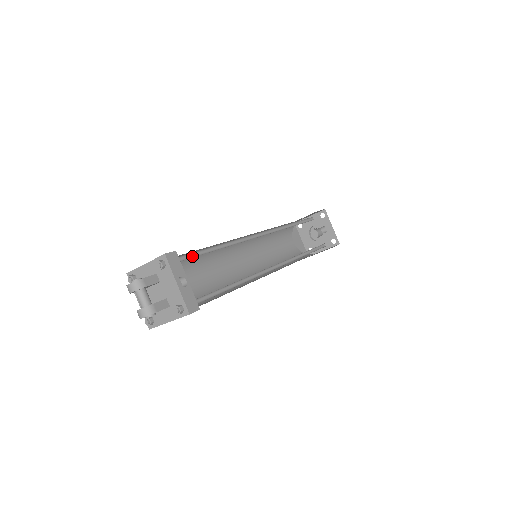
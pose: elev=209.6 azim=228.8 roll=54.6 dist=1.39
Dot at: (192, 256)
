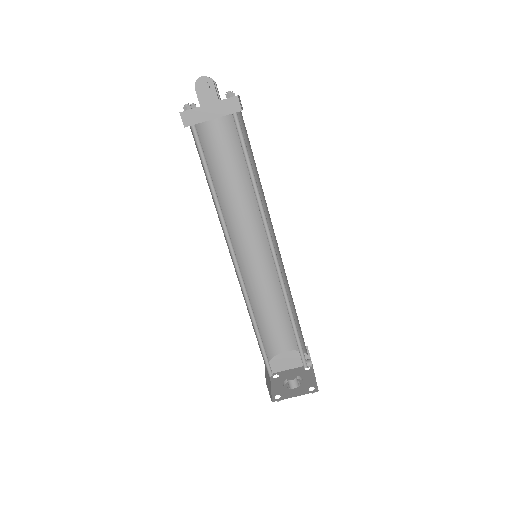
Dot at: occluded
